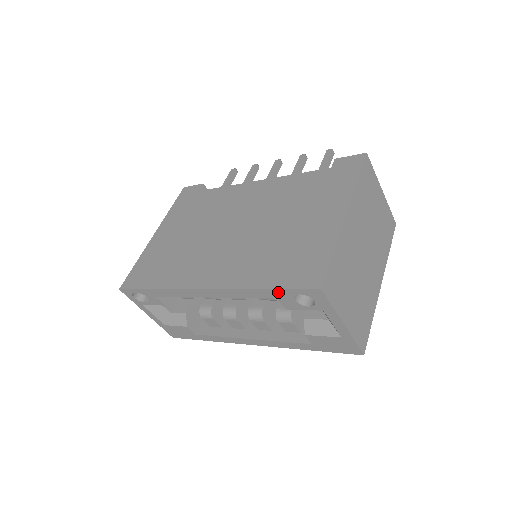
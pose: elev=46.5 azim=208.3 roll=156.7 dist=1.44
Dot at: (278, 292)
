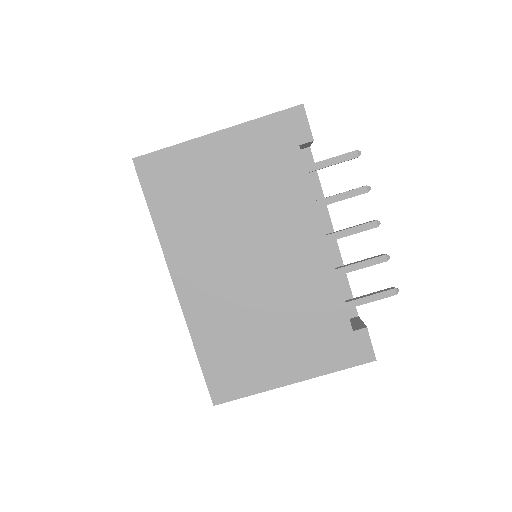
Dot at: (201, 365)
